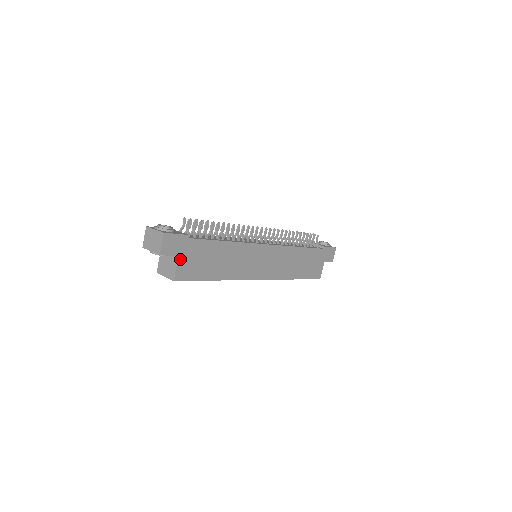
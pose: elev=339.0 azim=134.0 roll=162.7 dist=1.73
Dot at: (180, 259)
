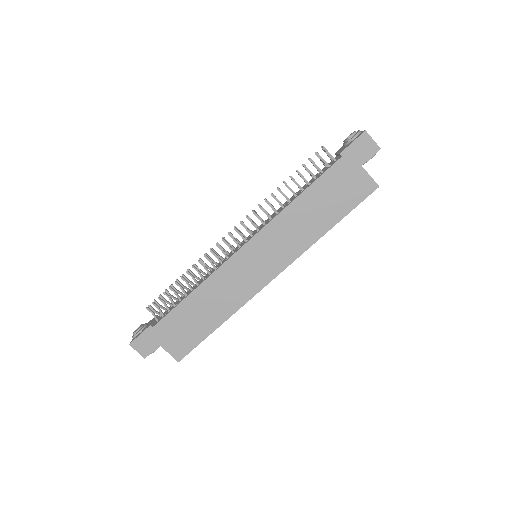
Dot at: (164, 345)
